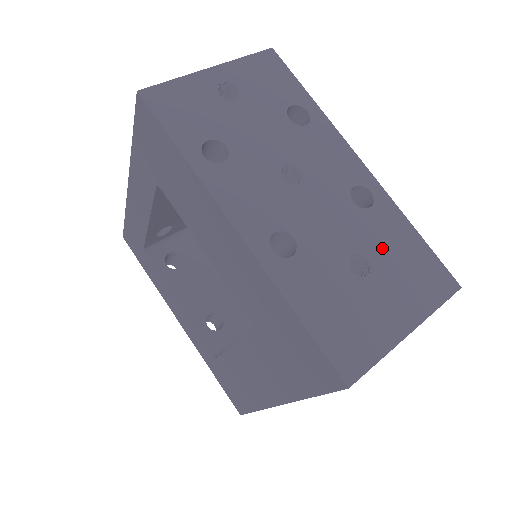
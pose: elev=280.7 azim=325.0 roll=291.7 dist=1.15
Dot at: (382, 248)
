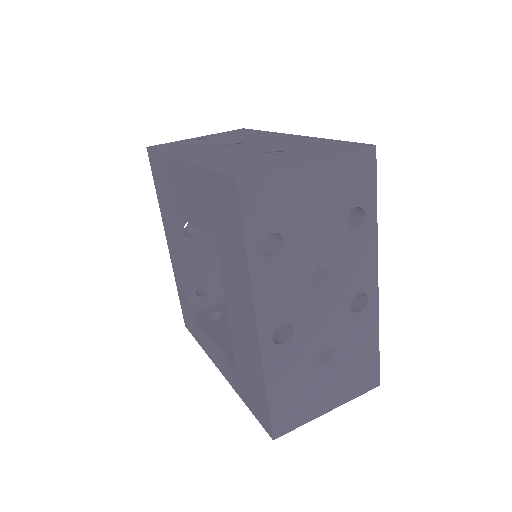
Dot at: (298, 147)
